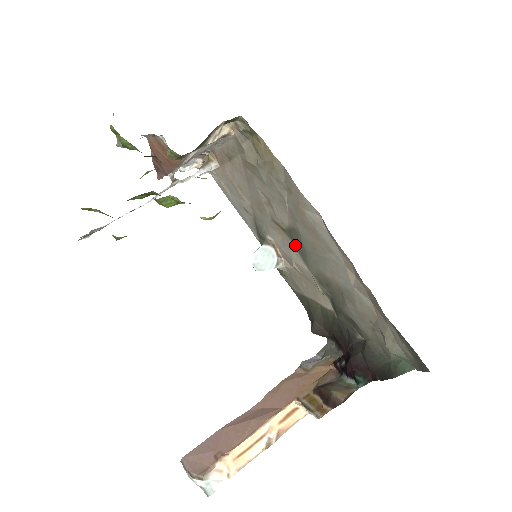
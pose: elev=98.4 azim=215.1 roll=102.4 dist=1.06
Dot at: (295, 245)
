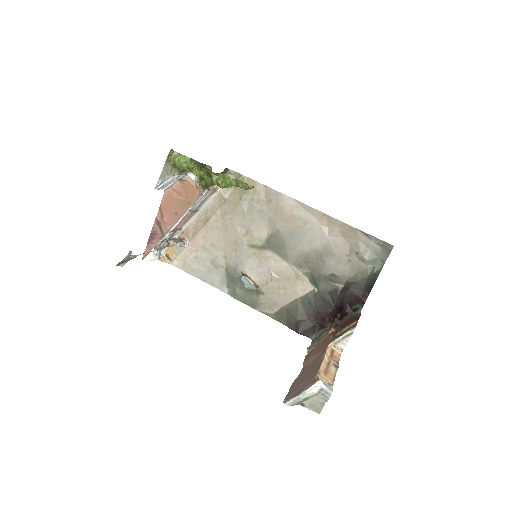
Dot at: (274, 250)
